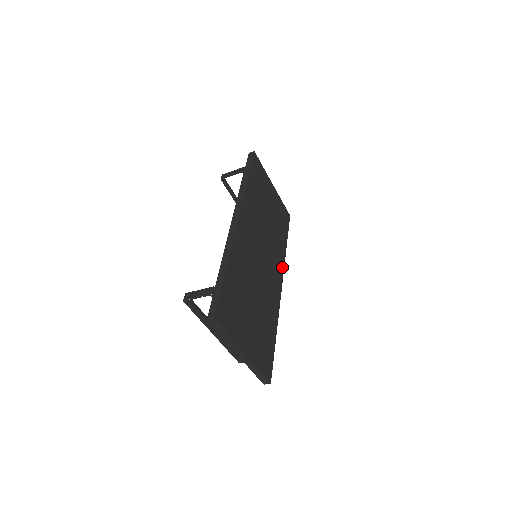
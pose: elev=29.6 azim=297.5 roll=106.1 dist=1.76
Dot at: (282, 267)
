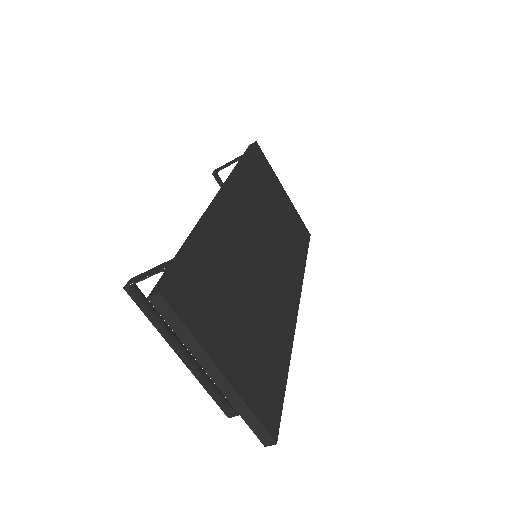
Dot at: (299, 285)
